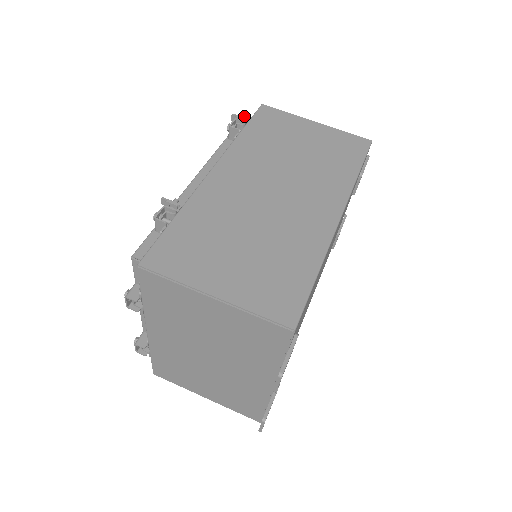
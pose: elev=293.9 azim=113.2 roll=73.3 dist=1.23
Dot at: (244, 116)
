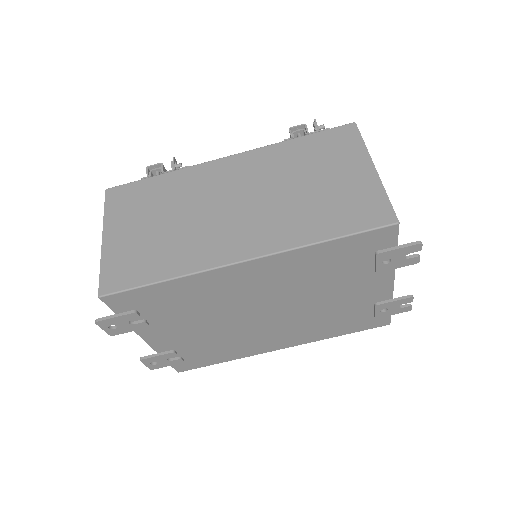
Dot at: (324, 126)
